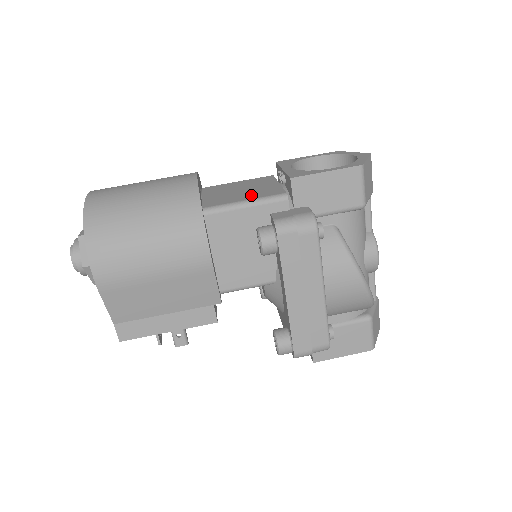
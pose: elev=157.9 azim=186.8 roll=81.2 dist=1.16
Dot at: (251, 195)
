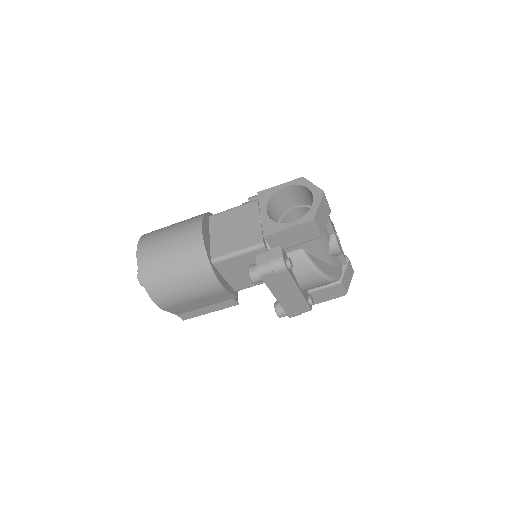
Dot at: (241, 242)
